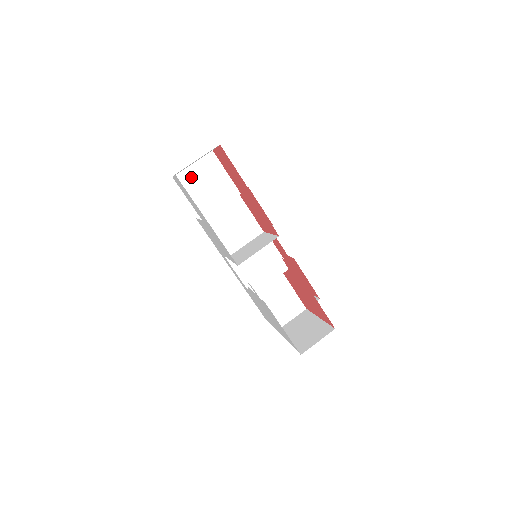
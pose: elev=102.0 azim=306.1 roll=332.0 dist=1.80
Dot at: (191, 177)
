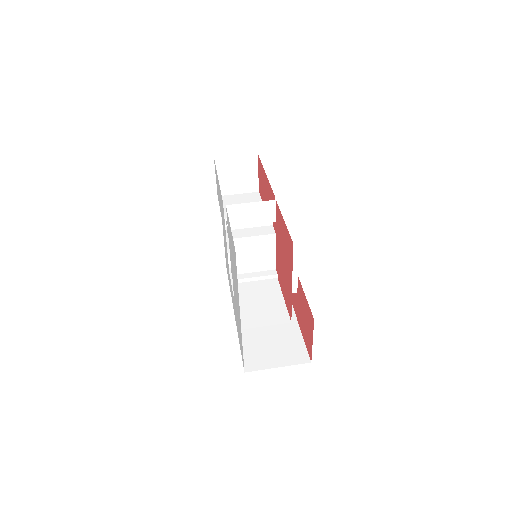
Dot at: (232, 199)
